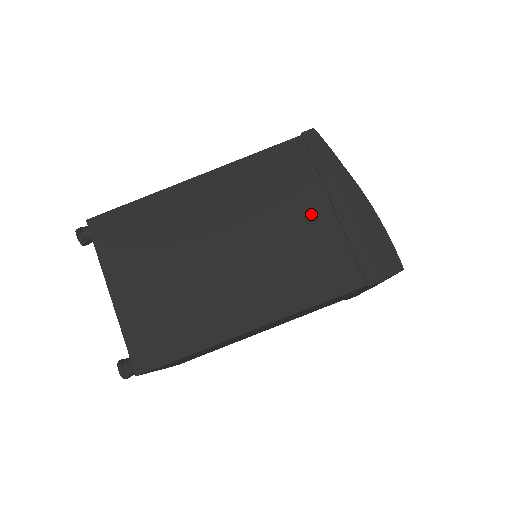
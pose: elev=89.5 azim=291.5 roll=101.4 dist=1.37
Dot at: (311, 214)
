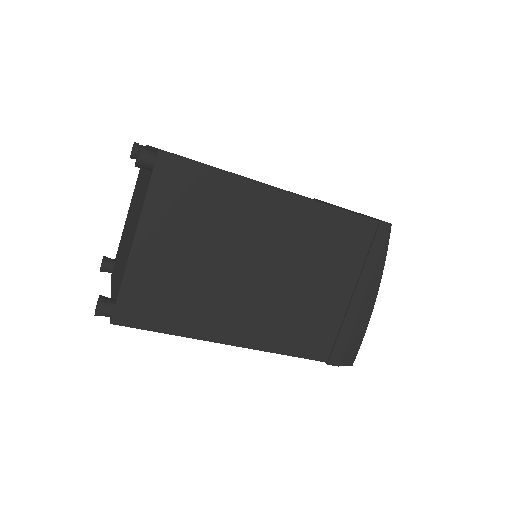
Dot at: (336, 288)
